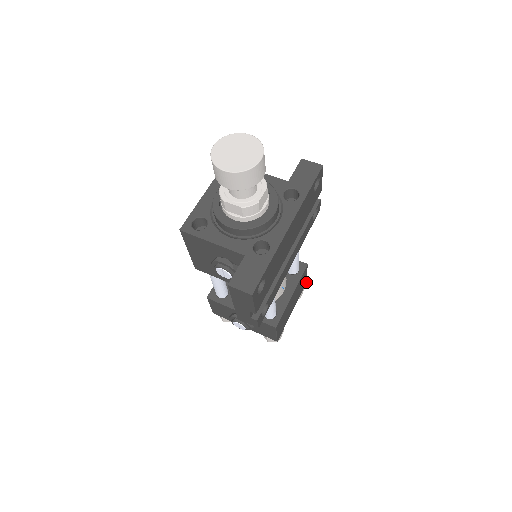
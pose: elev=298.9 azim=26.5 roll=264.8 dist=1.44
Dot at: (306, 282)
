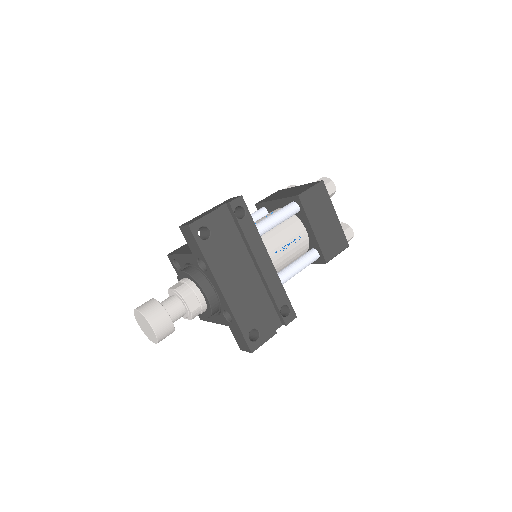
Dot at: (323, 182)
